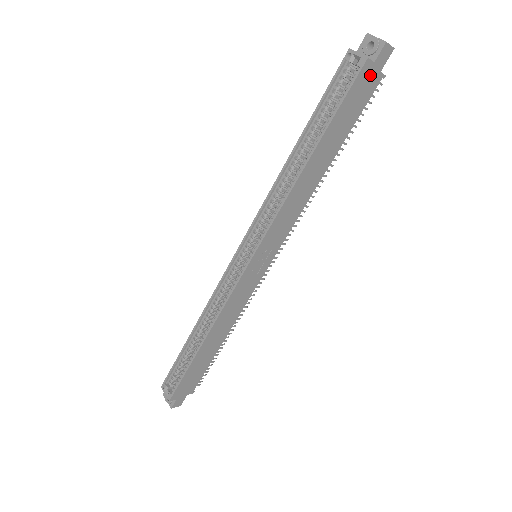
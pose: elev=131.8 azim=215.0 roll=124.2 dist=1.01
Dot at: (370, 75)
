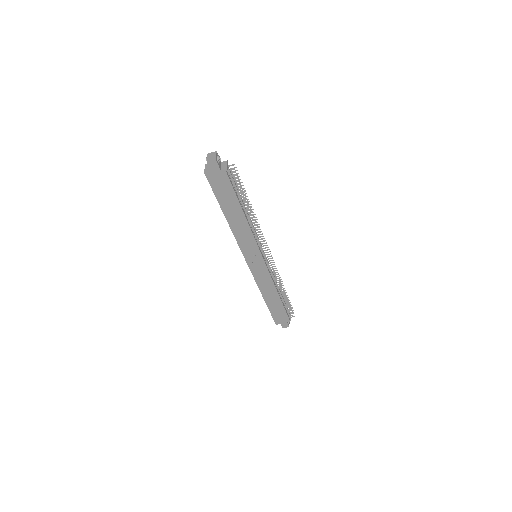
Dot at: (216, 175)
